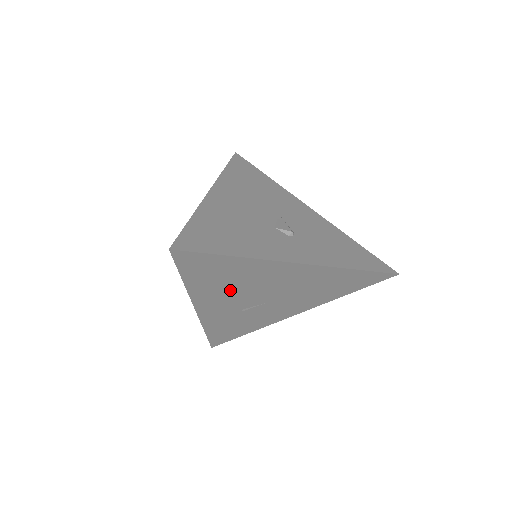
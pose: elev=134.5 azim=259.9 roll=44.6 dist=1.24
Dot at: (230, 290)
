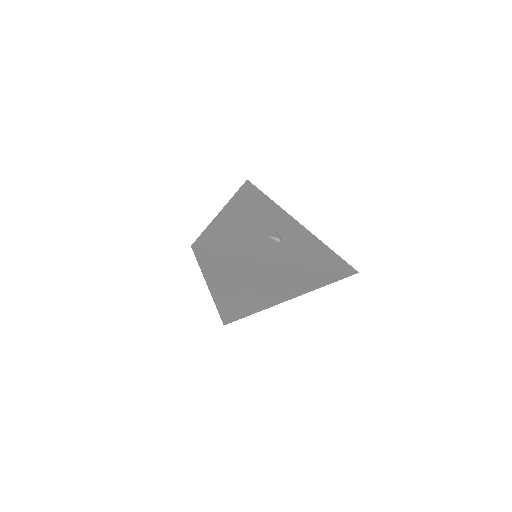
Dot at: (234, 278)
